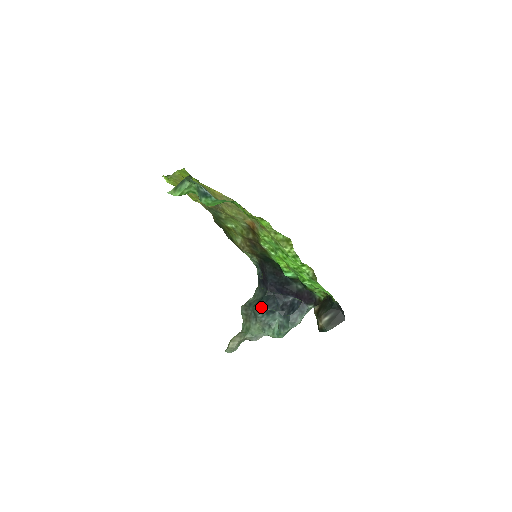
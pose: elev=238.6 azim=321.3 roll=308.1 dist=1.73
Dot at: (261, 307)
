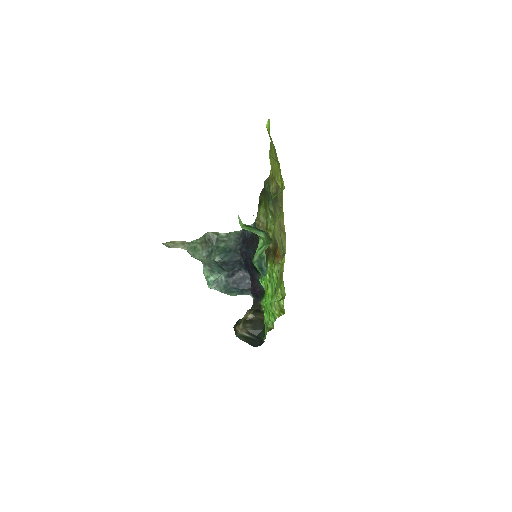
Dot at: (220, 261)
